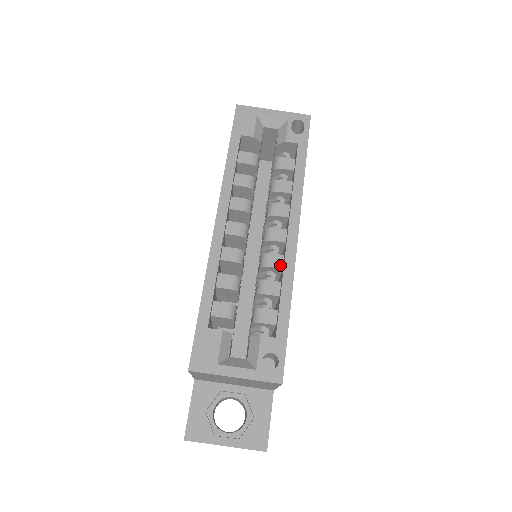
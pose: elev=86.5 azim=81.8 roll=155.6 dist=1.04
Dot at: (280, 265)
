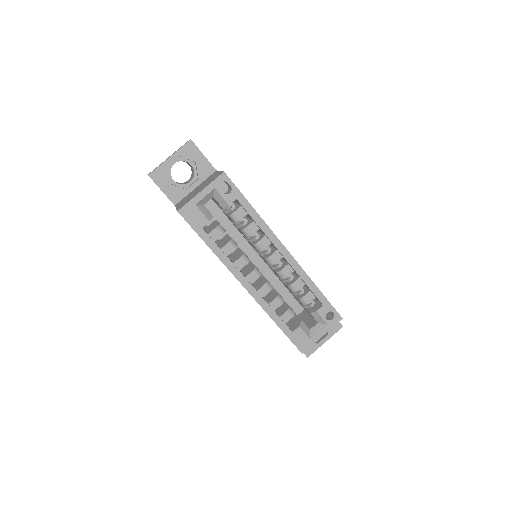
Dot at: (291, 270)
